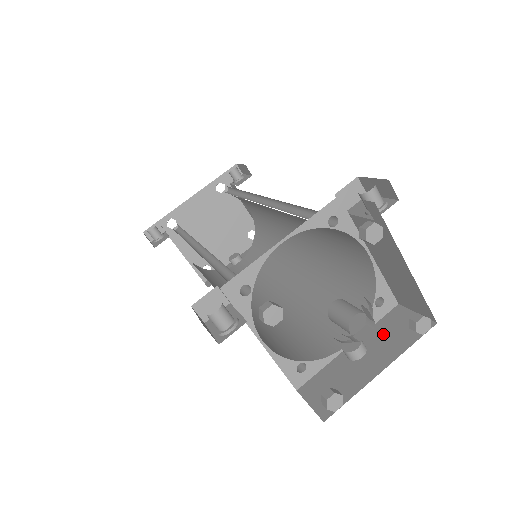
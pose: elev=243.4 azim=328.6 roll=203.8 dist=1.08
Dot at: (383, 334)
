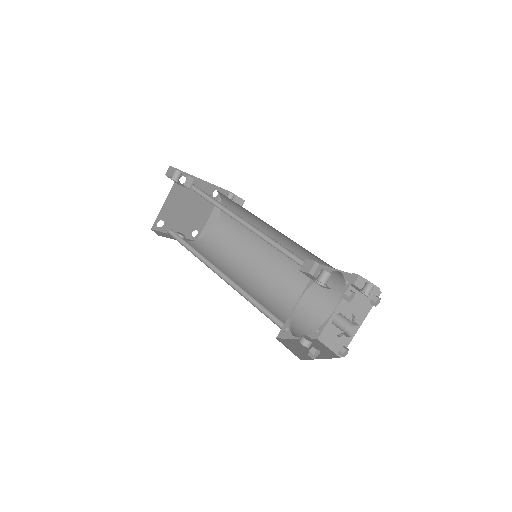
Dot at: (316, 345)
